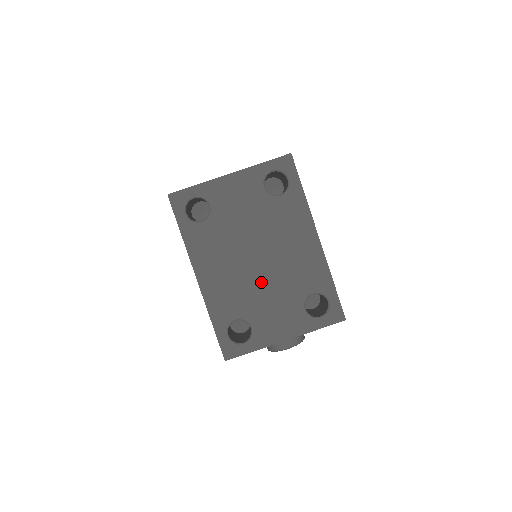
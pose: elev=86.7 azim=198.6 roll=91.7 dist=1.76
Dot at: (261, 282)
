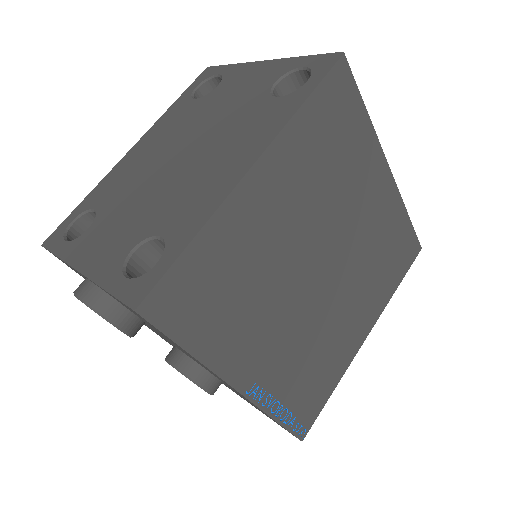
Dot at: (151, 184)
